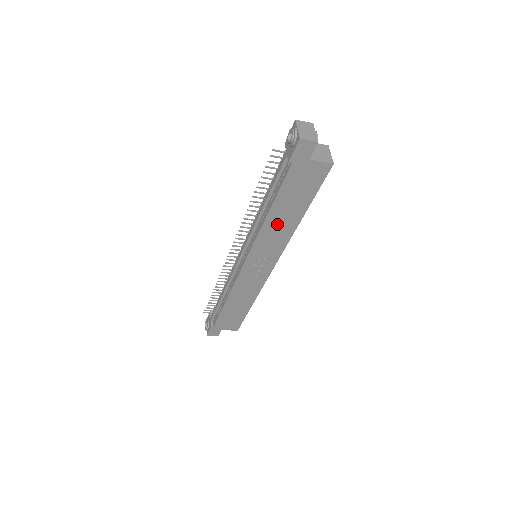
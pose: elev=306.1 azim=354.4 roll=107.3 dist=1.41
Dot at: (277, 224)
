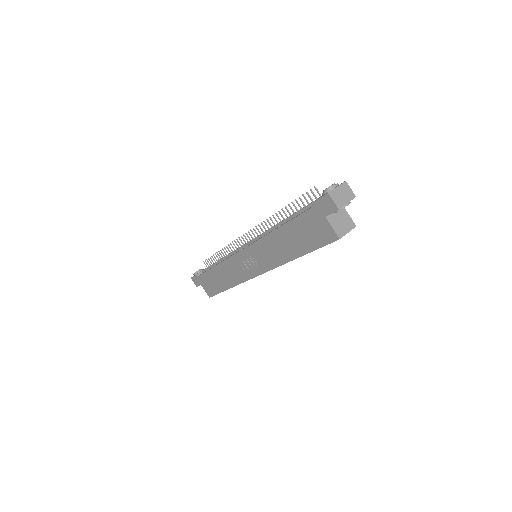
Dot at: (278, 244)
